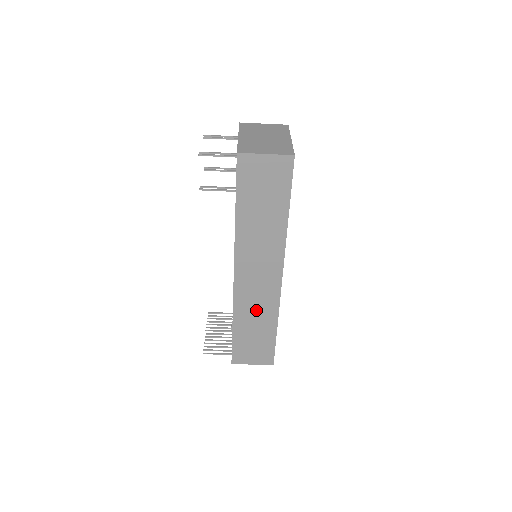
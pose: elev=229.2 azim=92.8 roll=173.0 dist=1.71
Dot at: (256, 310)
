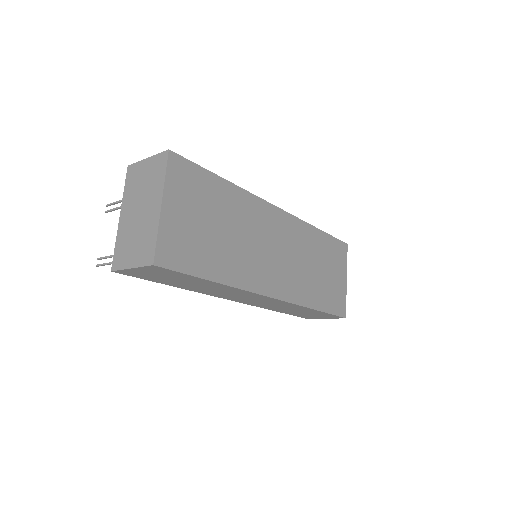
Dot at: (281, 307)
